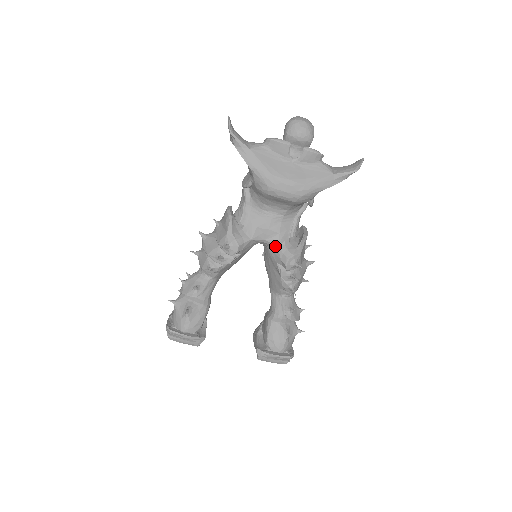
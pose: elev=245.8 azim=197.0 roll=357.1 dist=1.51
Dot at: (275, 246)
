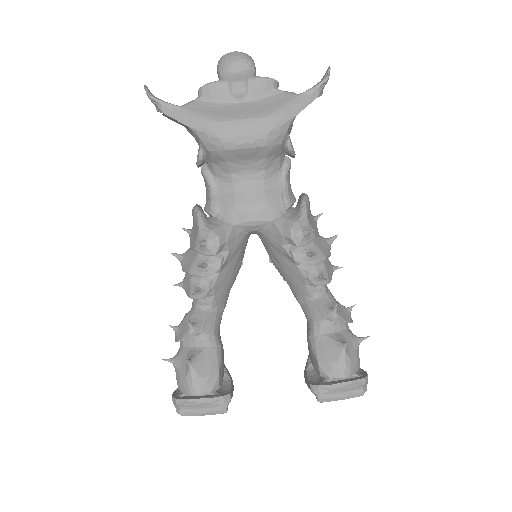
Dot at: (269, 223)
